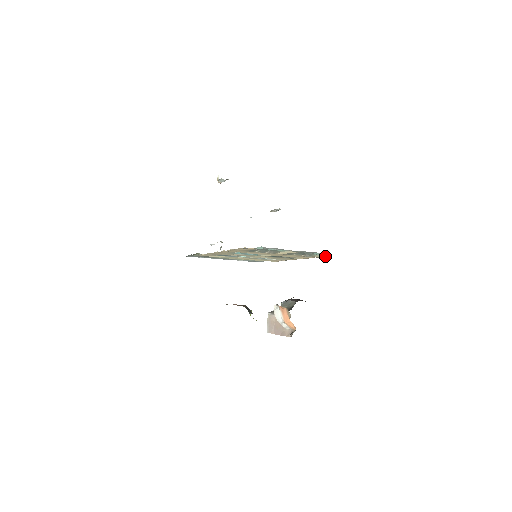
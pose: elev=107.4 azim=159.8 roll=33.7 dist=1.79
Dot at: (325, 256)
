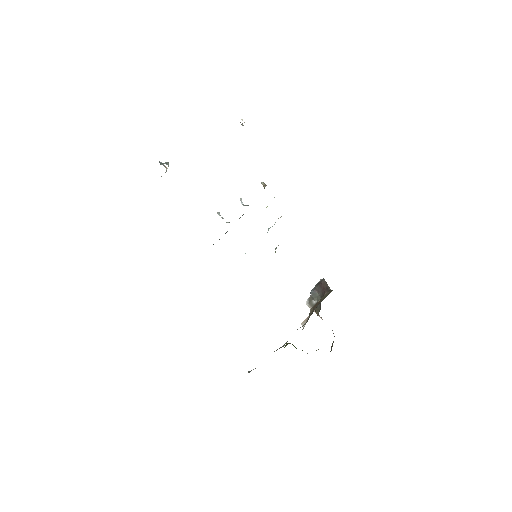
Dot at: occluded
